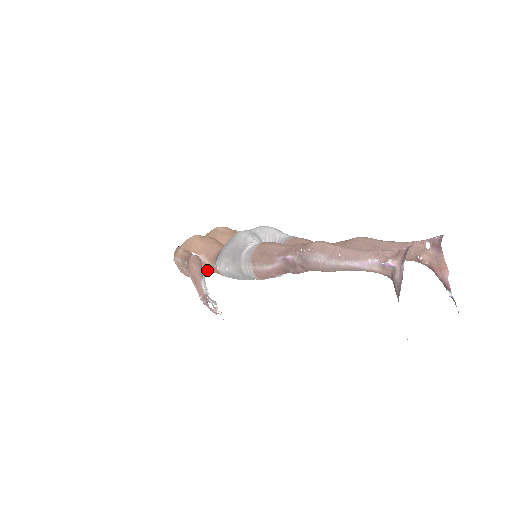
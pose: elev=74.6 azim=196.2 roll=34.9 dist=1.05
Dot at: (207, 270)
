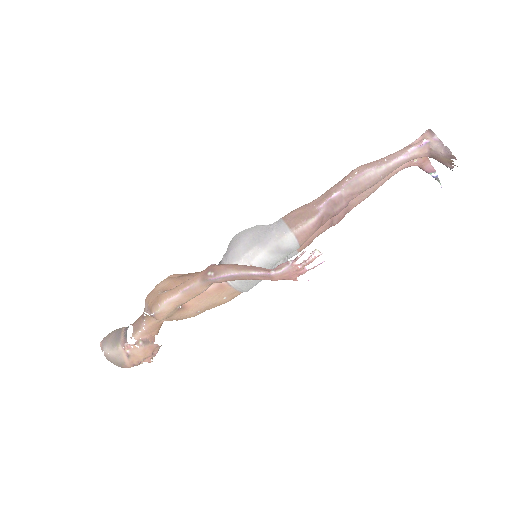
Dot at: (199, 306)
